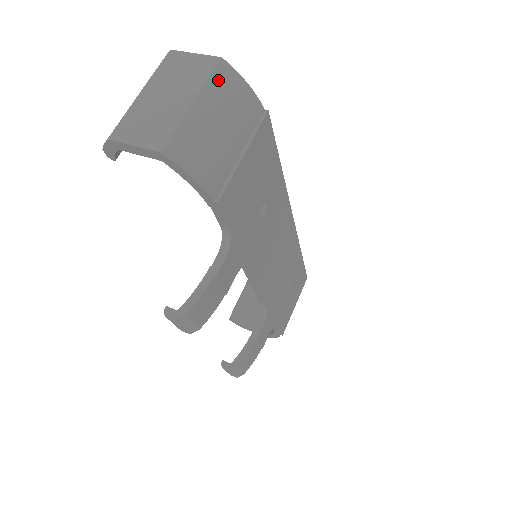
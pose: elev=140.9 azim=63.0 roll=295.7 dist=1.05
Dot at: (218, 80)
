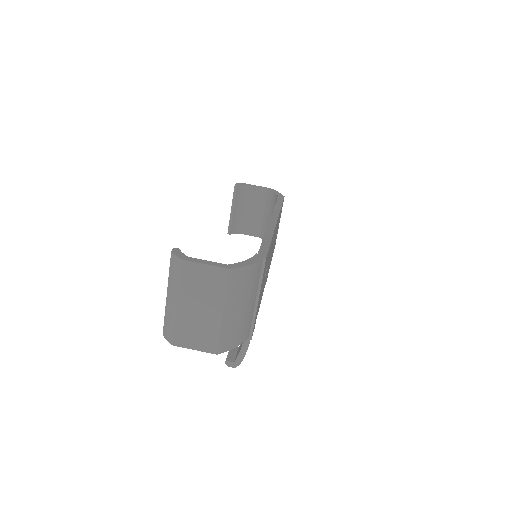
Dot at: (233, 285)
